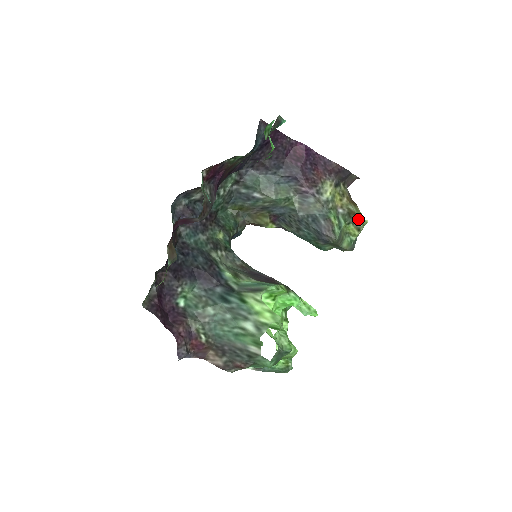
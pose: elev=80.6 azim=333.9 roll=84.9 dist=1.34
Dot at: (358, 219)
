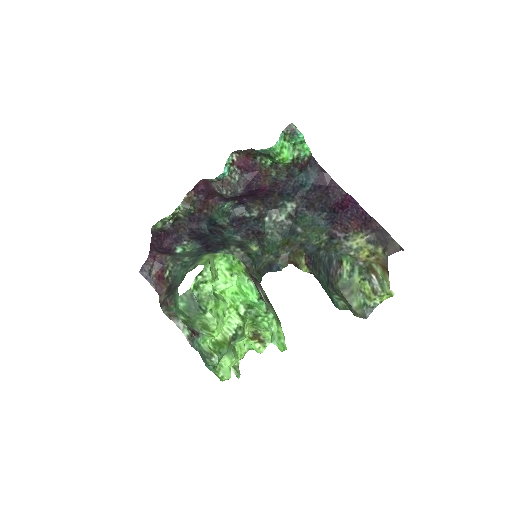
Dot at: (378, 281)
